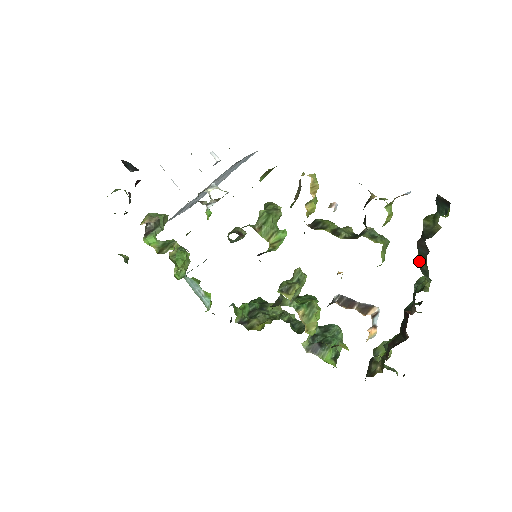
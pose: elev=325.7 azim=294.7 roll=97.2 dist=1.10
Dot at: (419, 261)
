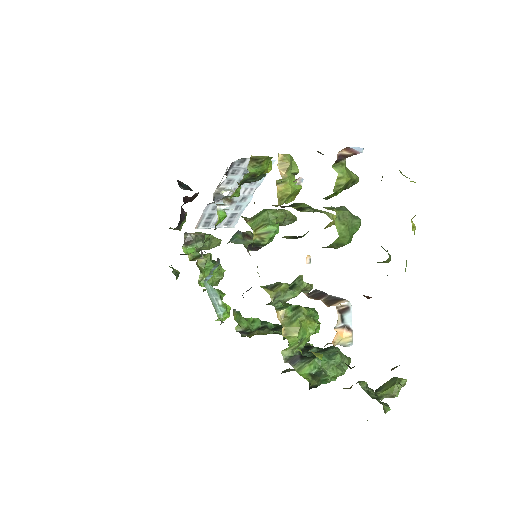
Dot at: occluded
